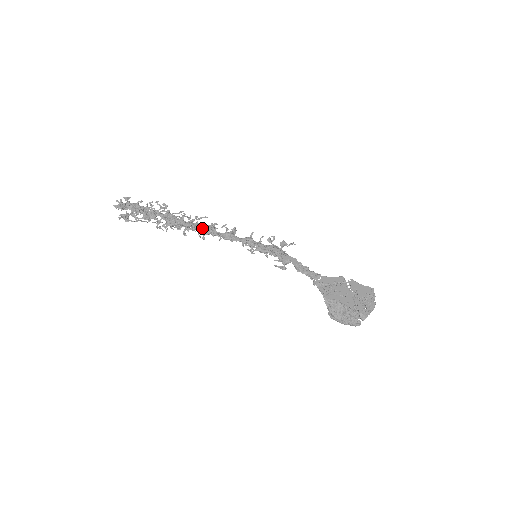
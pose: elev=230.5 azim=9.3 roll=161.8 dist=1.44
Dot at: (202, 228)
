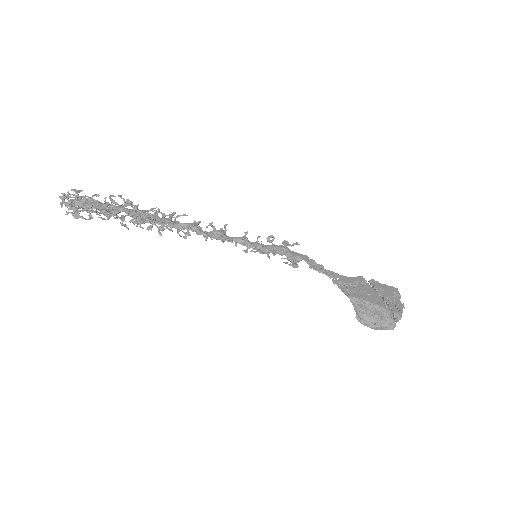
Dot at: (183, 226)
